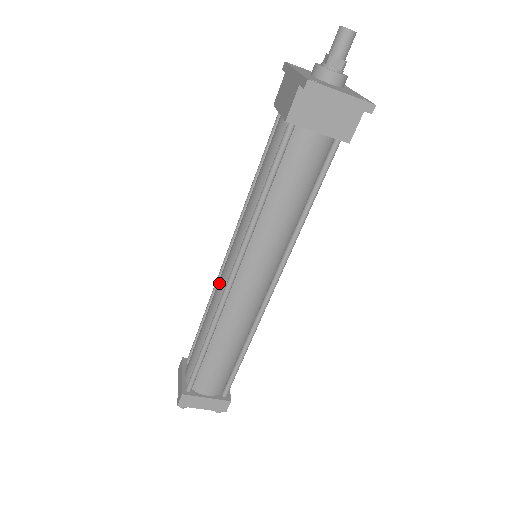
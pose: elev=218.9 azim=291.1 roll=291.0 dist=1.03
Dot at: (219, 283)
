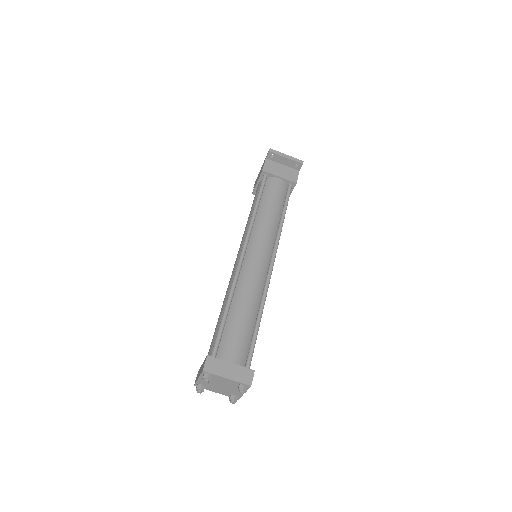
Dot at: (232, 272)
